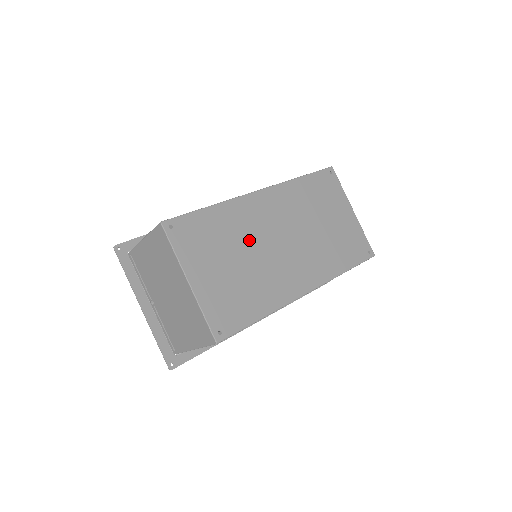
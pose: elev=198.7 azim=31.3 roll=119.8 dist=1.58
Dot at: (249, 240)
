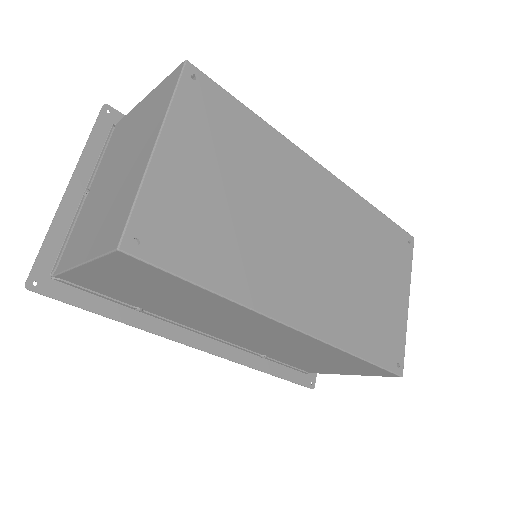
Dot at: (272, 194)
